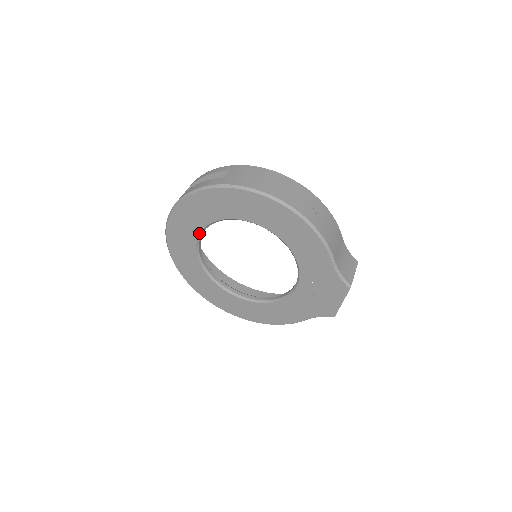
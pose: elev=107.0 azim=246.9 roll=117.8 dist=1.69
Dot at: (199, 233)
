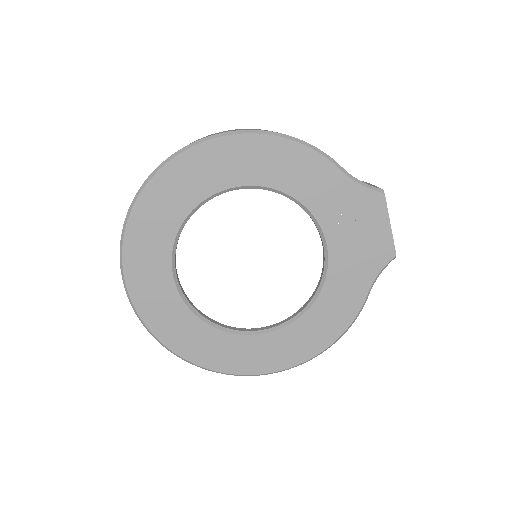
Dot at: (170, 264)
